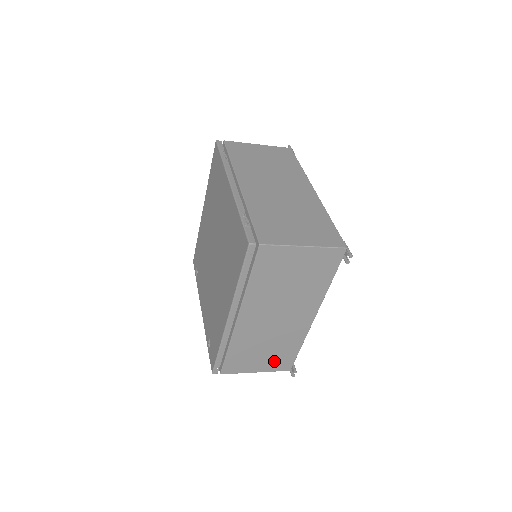
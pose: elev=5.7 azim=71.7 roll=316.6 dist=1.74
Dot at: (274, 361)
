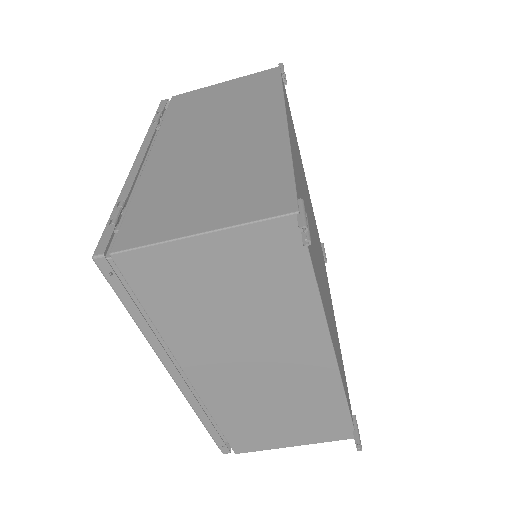
Dot at: (312, 428)
